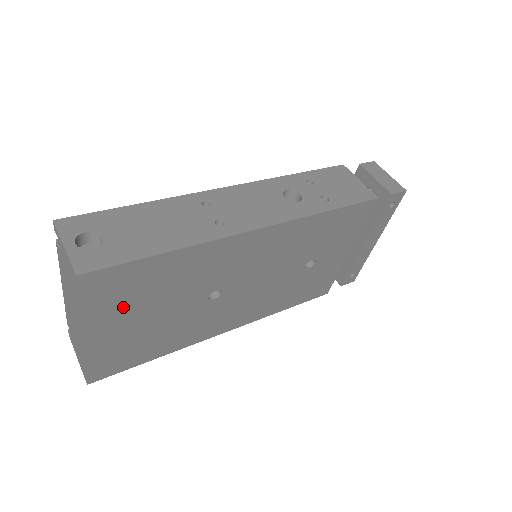
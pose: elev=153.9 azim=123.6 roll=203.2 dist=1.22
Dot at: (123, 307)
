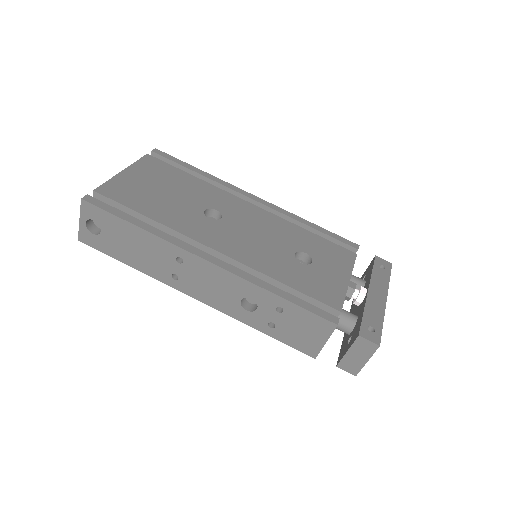
Dot at: occluded
